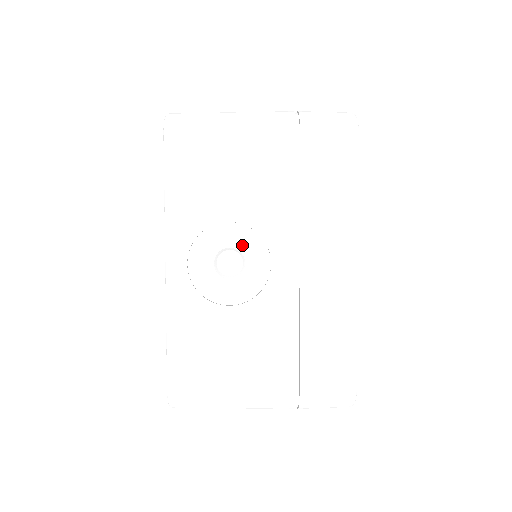
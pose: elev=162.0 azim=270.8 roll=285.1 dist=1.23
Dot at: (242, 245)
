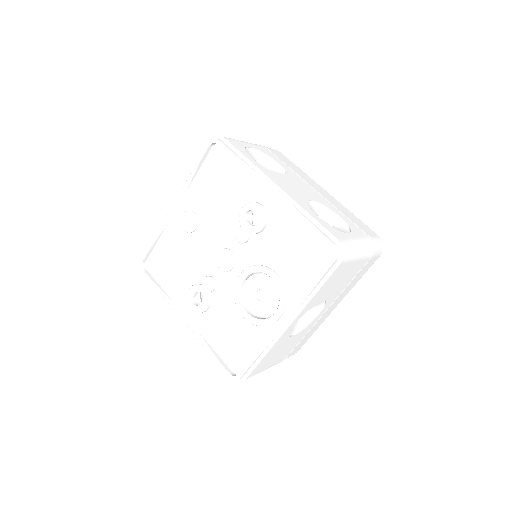
Dot at: (314, 306)
